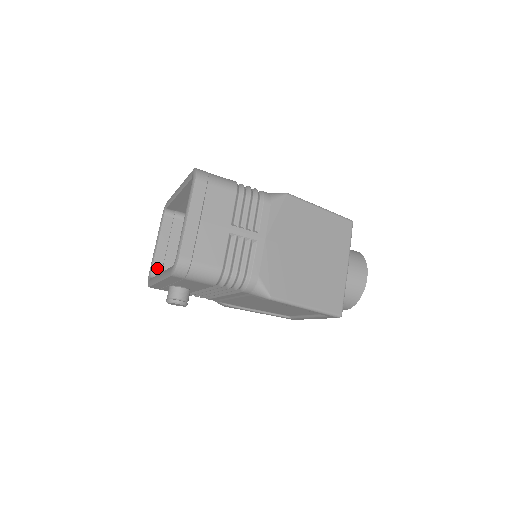
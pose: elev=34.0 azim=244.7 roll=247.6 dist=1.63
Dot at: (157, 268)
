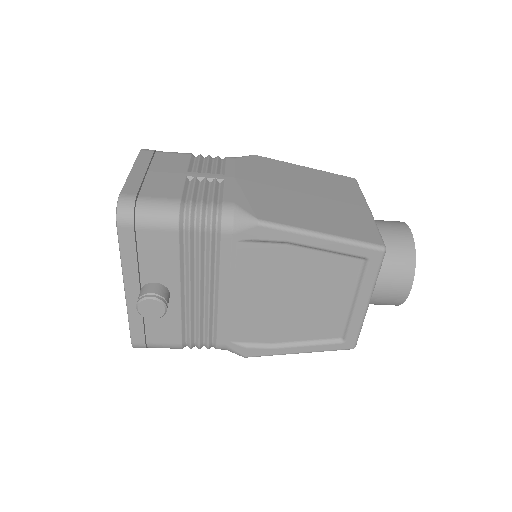
Dot at: occluded
